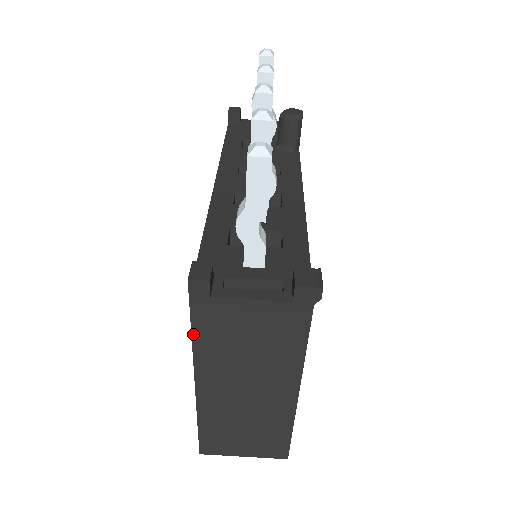
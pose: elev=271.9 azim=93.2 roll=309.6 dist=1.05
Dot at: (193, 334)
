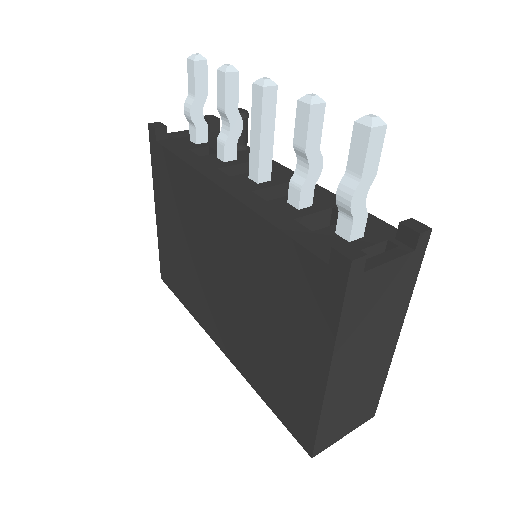
Dot at: (341, 320)
